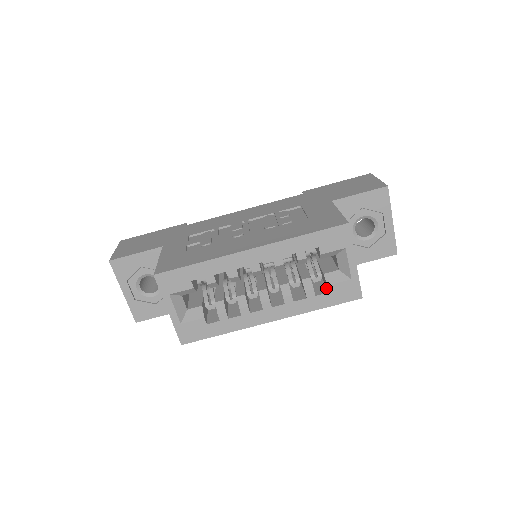
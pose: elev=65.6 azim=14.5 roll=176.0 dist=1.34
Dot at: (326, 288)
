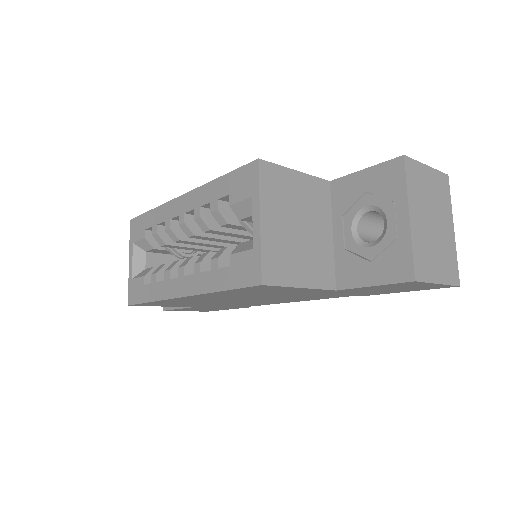
Dot at: occluded
